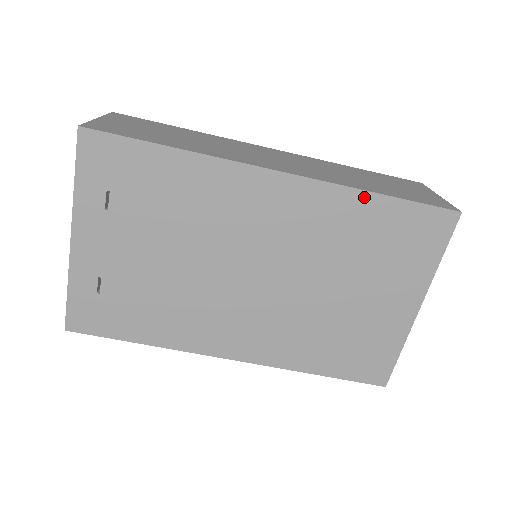
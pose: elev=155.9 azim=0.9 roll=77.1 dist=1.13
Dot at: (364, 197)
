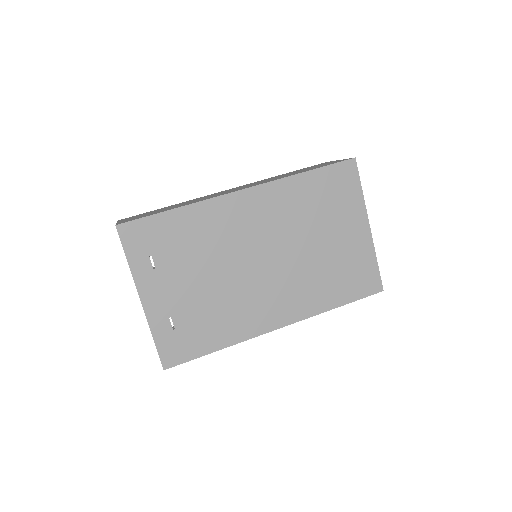
Dot at: (298, 178)
